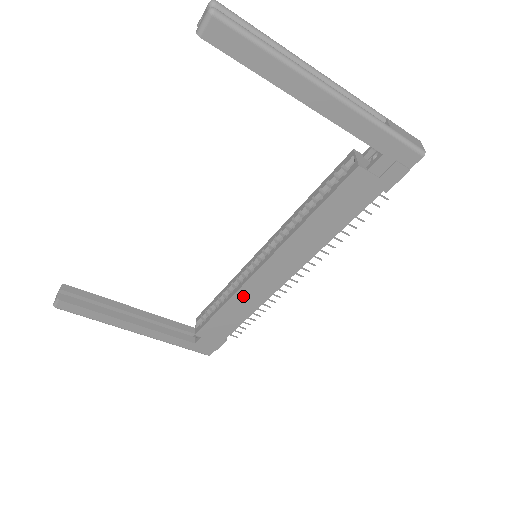
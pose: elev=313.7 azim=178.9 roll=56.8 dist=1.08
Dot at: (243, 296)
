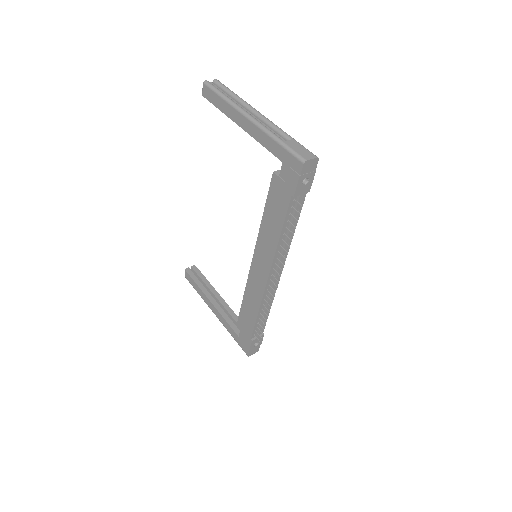
Dot at: (250, 291)
